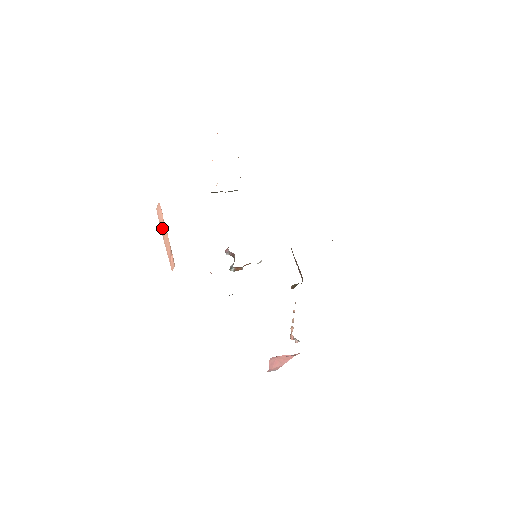
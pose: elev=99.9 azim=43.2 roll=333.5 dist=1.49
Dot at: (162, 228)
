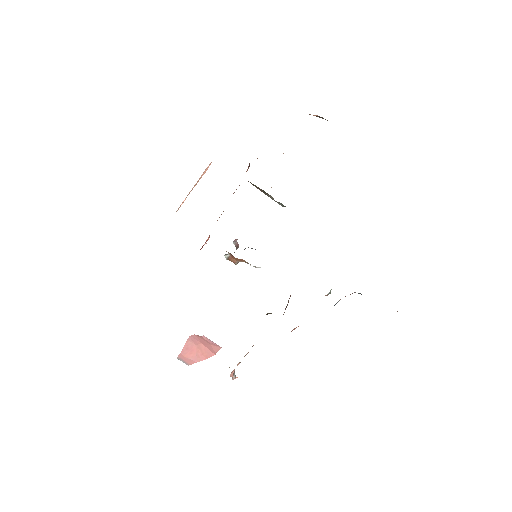
Dot at: occluded
